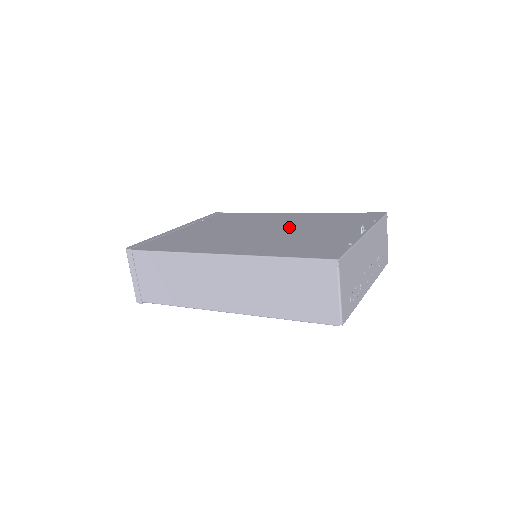
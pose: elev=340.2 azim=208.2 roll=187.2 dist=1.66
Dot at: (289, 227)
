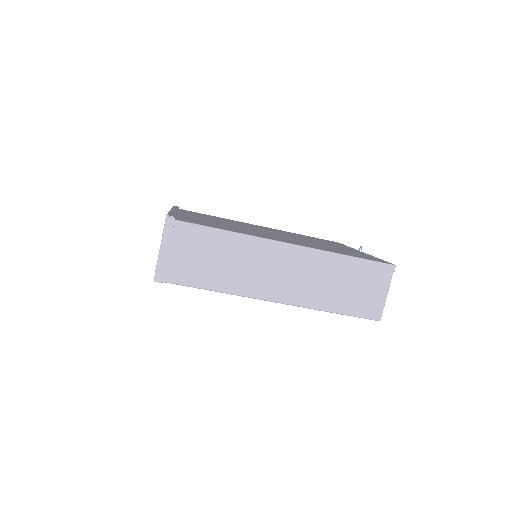
Dot at: occluded
